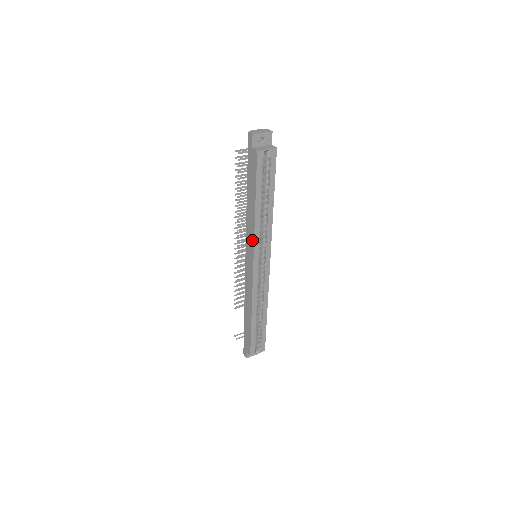
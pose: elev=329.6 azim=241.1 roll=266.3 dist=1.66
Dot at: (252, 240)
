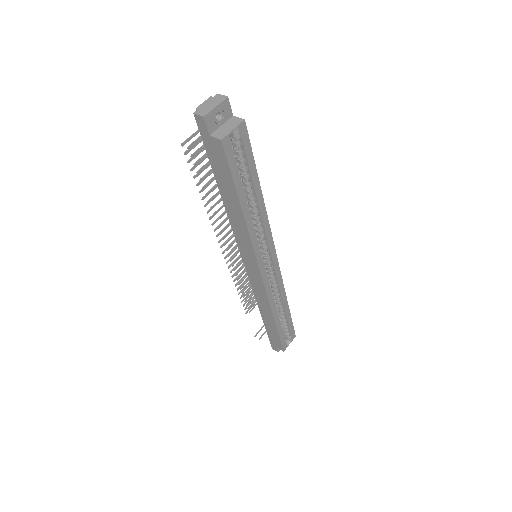
Dot at: (249, 247)
